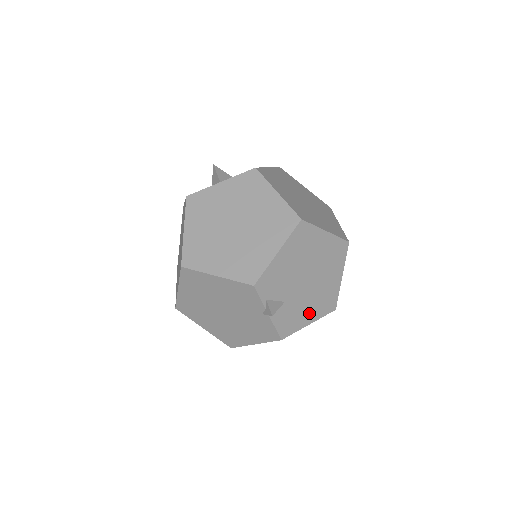
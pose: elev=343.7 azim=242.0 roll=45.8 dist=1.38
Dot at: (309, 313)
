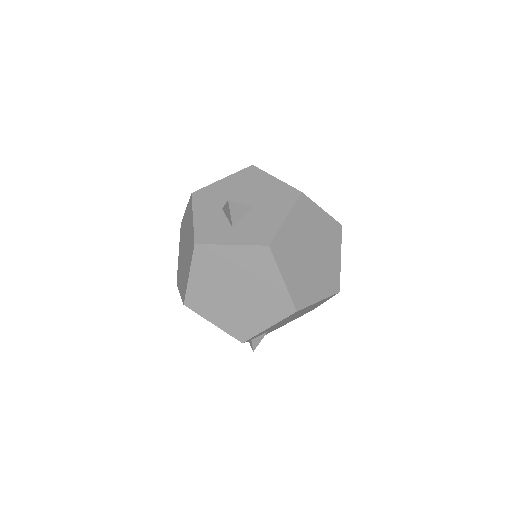
Dot at: occluded
